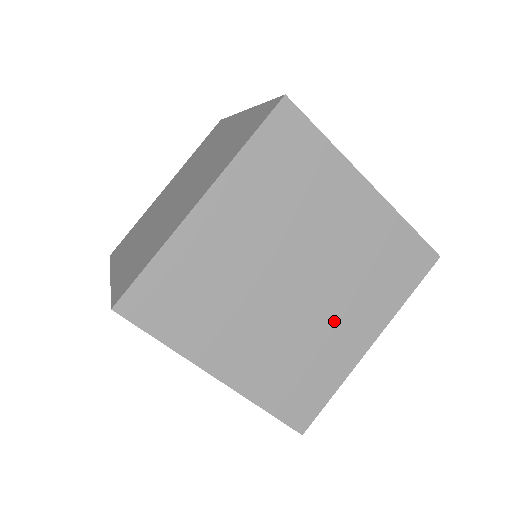
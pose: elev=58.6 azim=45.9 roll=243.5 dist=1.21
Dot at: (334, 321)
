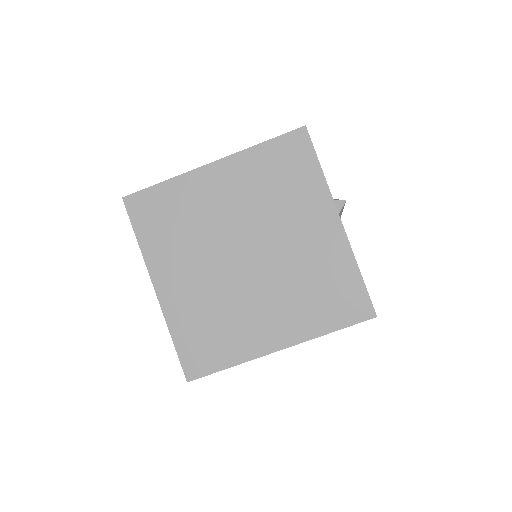
Dot at: occluded
